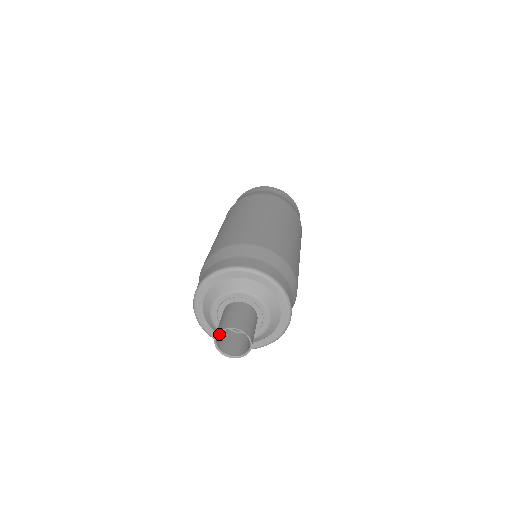
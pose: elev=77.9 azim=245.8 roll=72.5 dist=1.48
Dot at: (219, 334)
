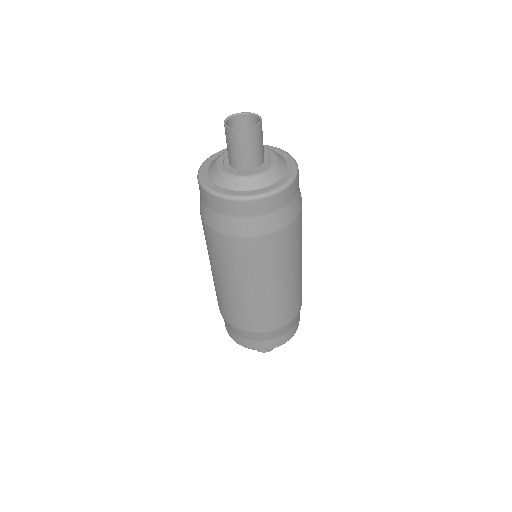
Dot at: (231, 141)
